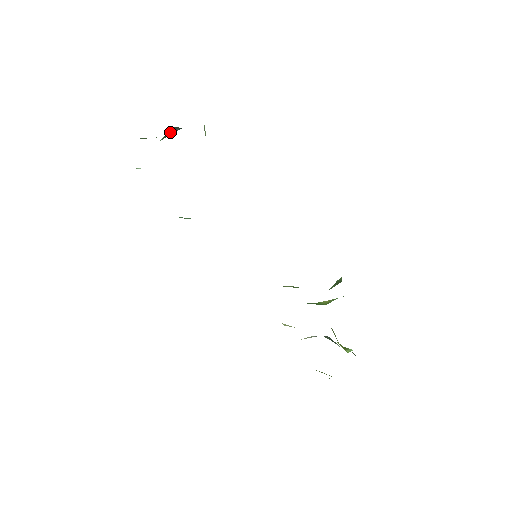
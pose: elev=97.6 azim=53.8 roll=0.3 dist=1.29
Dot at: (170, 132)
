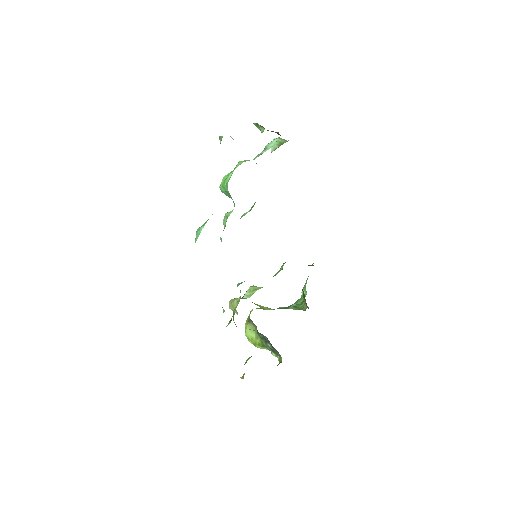
Dot at: occluded
